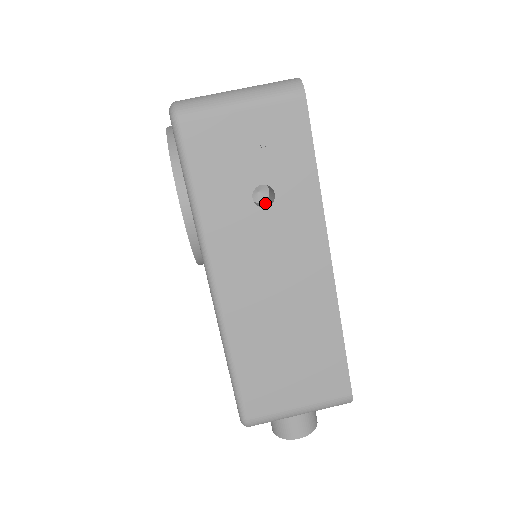
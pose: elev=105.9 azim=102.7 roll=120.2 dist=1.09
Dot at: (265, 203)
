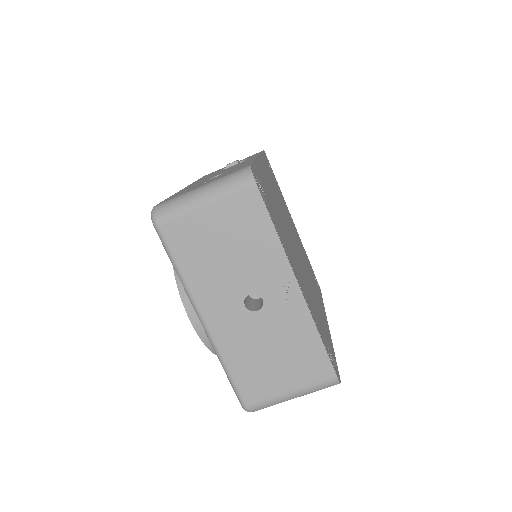
Dot at: occluded
